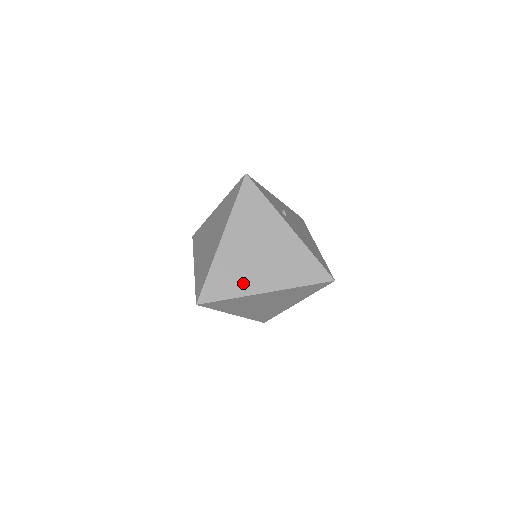
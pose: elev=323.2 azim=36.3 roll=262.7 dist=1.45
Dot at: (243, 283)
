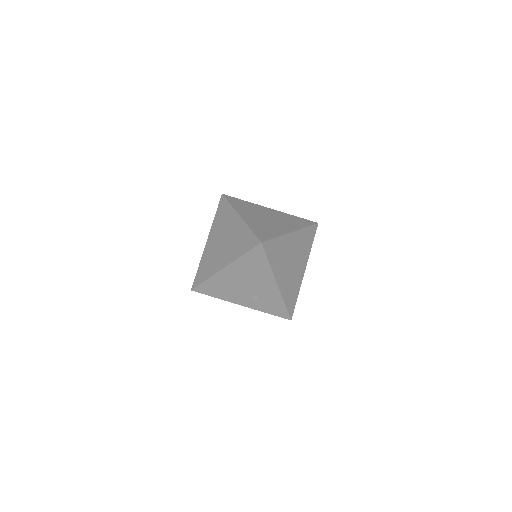
Dot at: (275, 230)
